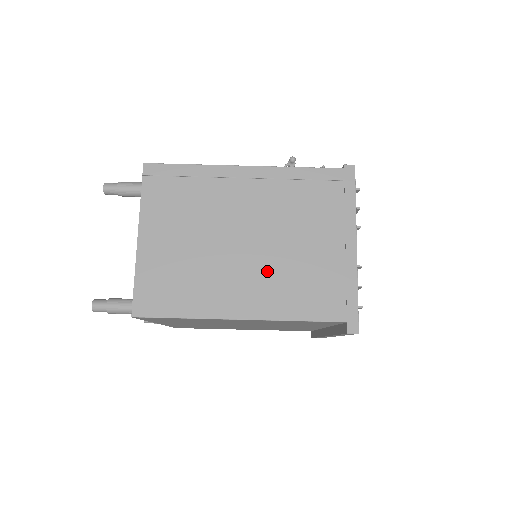
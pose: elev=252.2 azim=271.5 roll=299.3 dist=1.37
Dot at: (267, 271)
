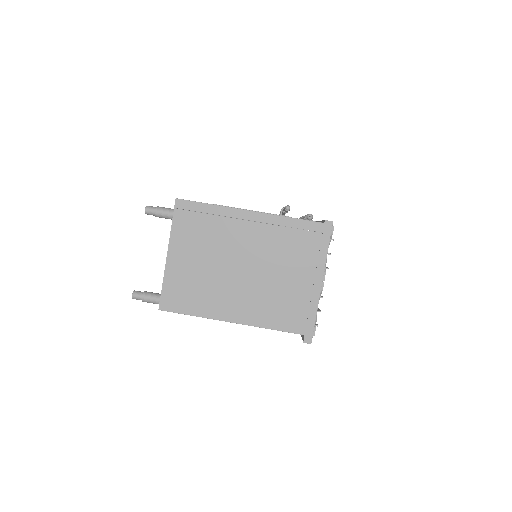
Dot at: (255, 292)
